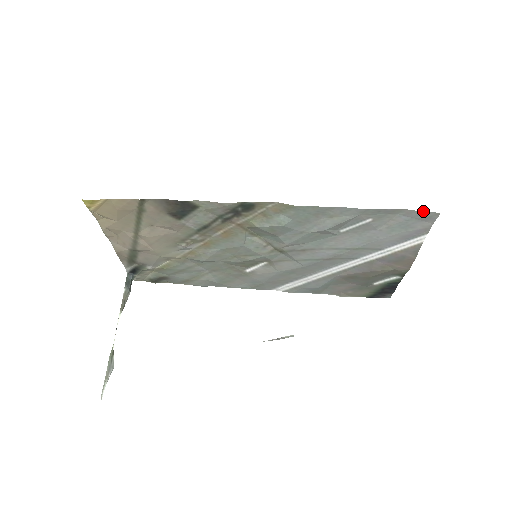
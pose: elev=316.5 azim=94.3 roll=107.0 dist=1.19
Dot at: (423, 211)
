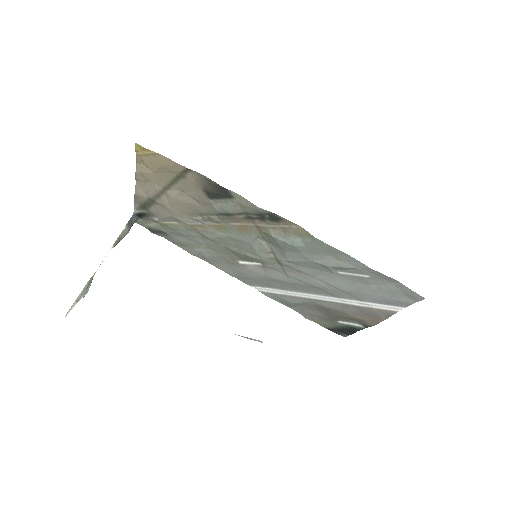
Dot at: (413, 291)
